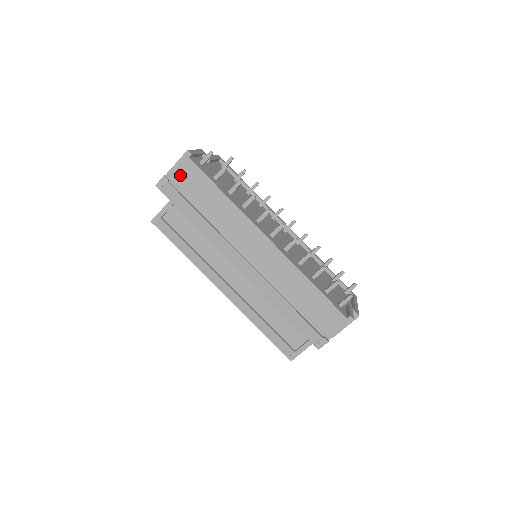
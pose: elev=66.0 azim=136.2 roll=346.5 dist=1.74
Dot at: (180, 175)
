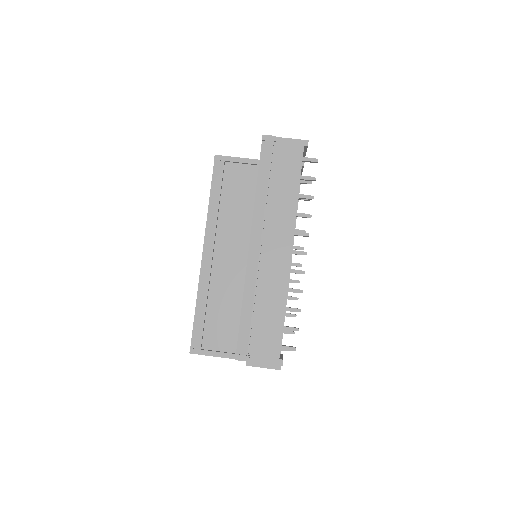
Dot at: (286, 148)
